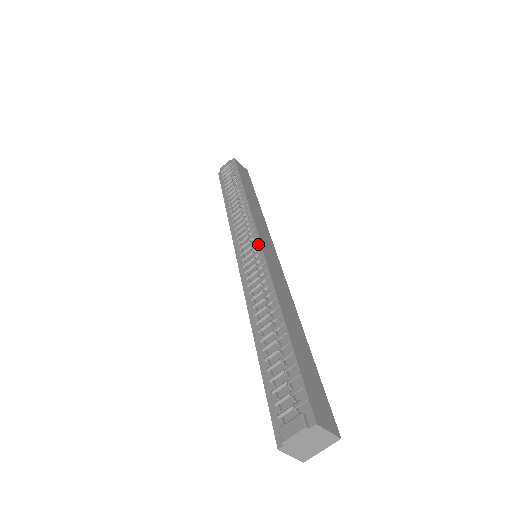
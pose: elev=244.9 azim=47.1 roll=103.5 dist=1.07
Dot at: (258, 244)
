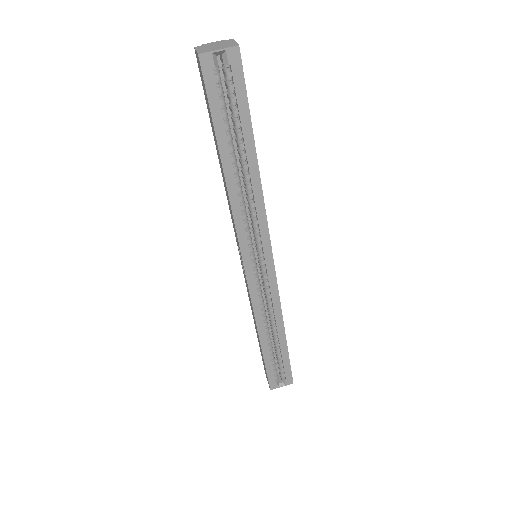
Dot at: occluded
